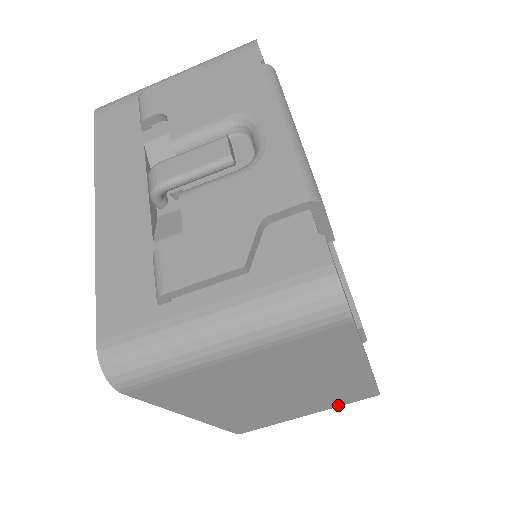
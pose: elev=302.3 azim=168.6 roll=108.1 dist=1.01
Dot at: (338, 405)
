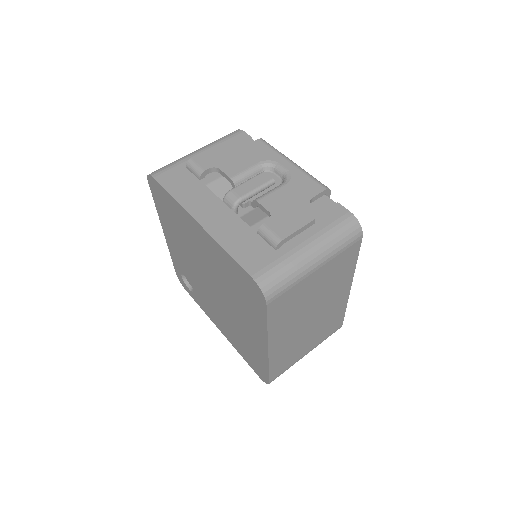
Dot at: (323, 339)
